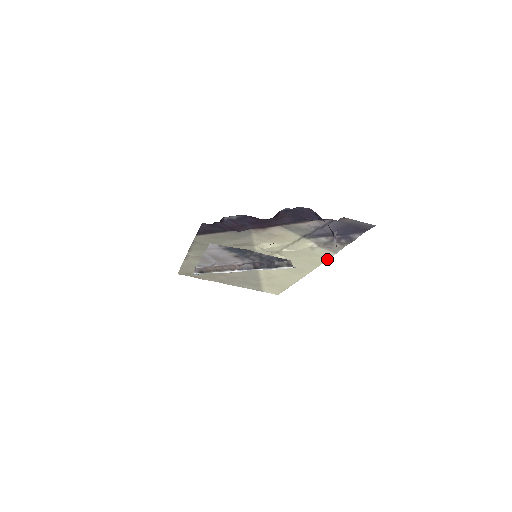
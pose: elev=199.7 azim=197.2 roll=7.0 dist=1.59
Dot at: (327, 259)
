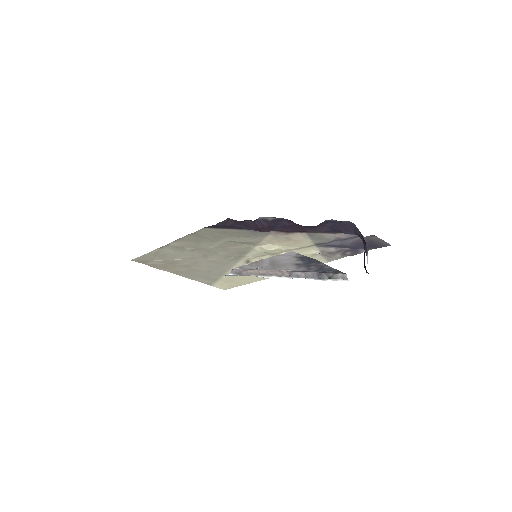
Dot at: occluded
